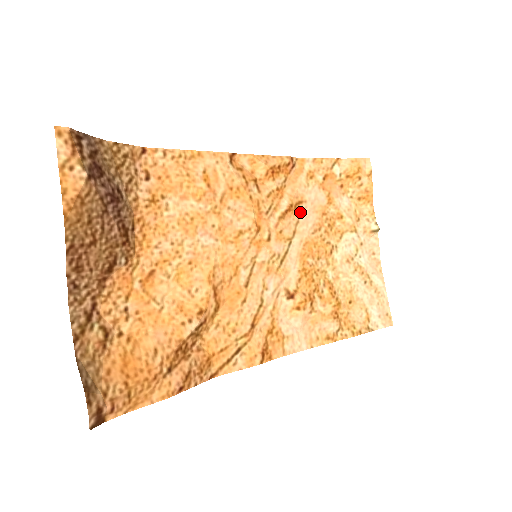
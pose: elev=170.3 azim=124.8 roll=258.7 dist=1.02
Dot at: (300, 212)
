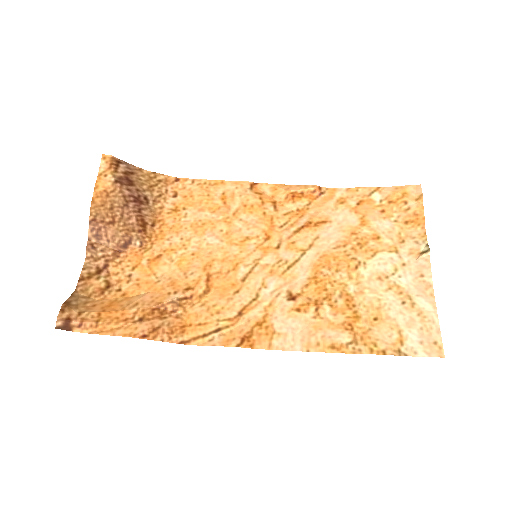
Dot at: (322, 230)
